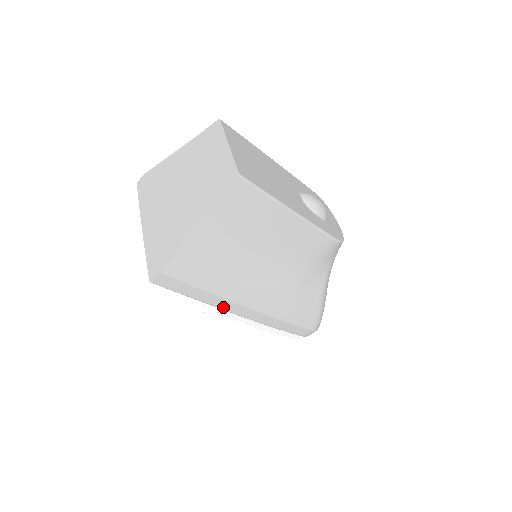
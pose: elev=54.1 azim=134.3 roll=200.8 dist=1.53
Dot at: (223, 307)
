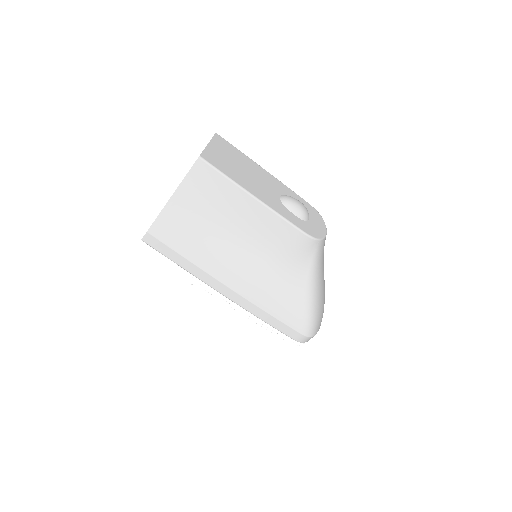
Dot at: (203, 279)
